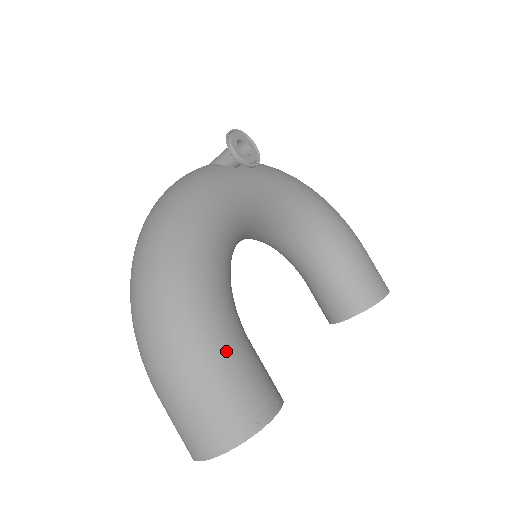
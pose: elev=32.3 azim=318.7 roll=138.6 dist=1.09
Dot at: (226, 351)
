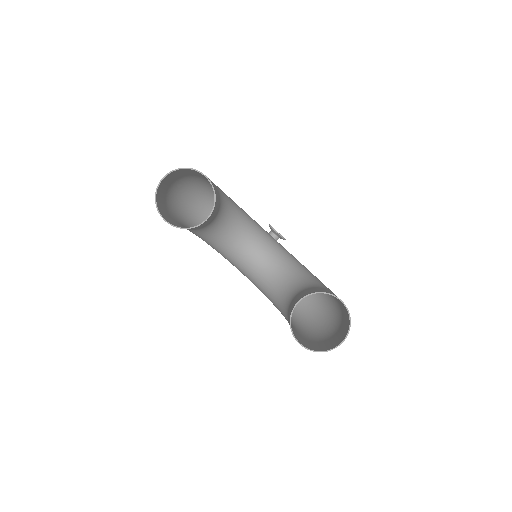
Dot at: occluded
